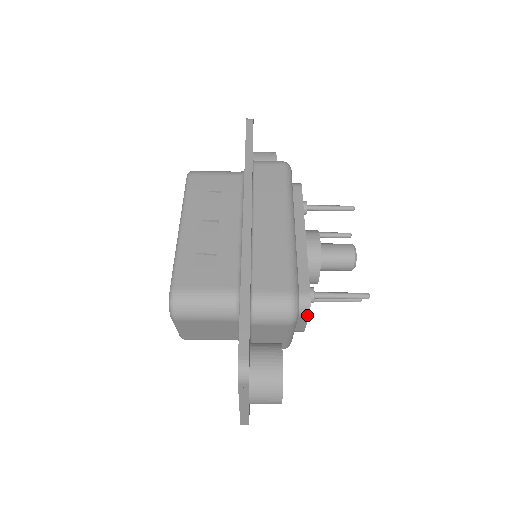
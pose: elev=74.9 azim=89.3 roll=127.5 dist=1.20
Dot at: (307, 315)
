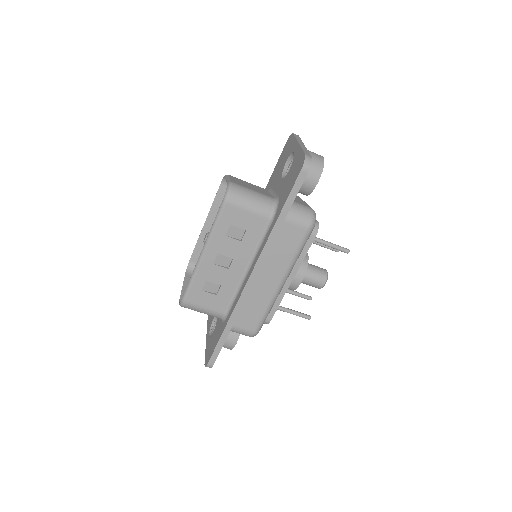
Dot at: occluded
